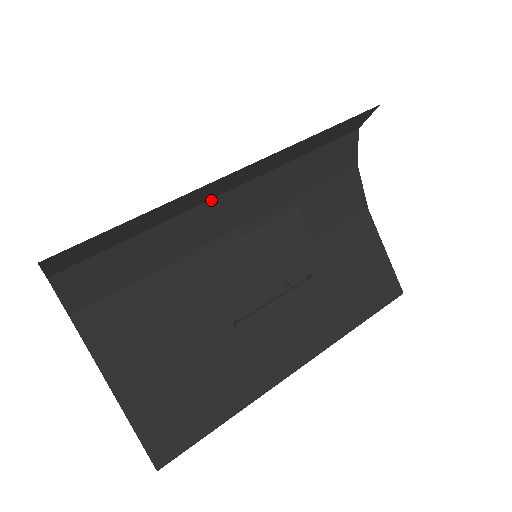
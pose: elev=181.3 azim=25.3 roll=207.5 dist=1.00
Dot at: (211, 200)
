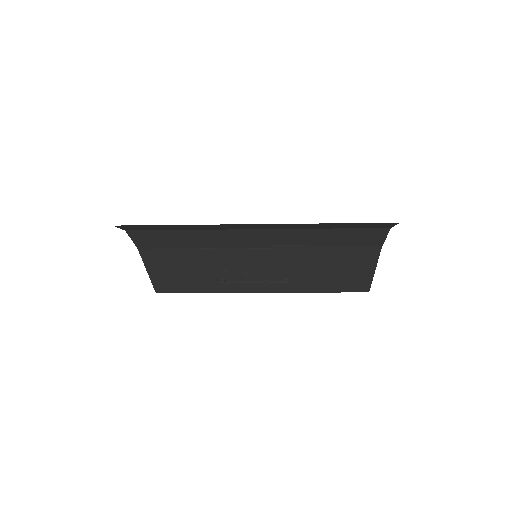
Dot at: (238, 224)
